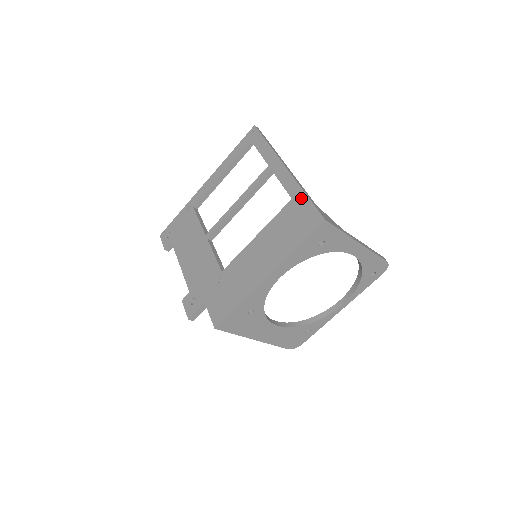
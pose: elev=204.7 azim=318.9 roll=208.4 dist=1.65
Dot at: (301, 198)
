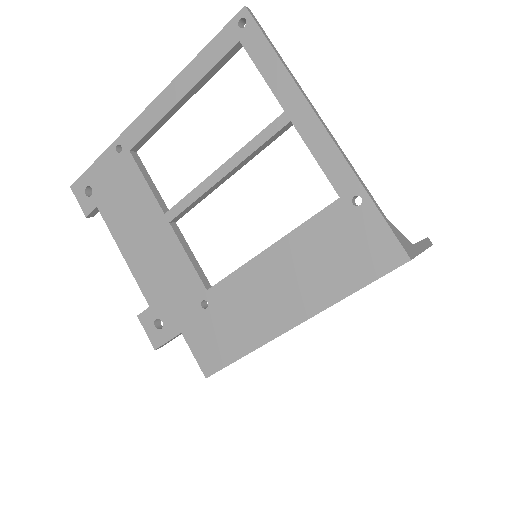
Dot at: (355, 196)
